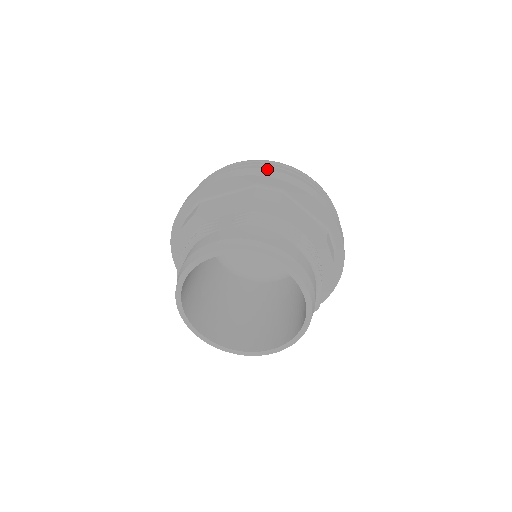
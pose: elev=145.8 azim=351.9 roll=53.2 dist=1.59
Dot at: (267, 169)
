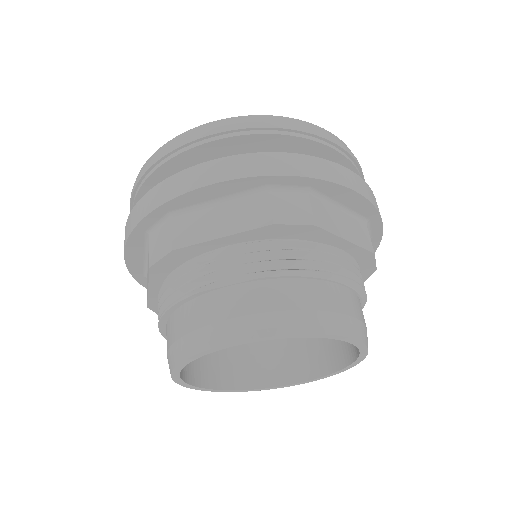
Dot at: (278, 152)
